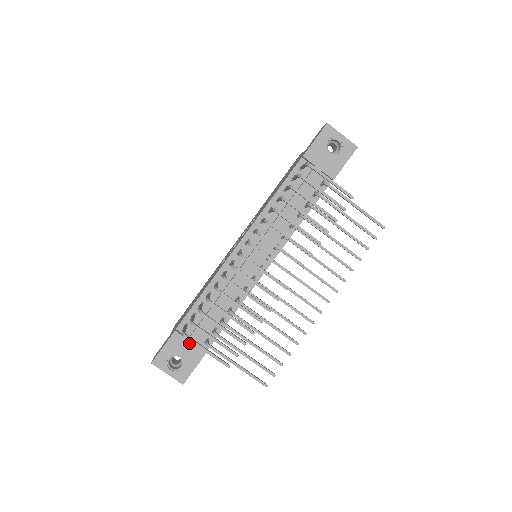
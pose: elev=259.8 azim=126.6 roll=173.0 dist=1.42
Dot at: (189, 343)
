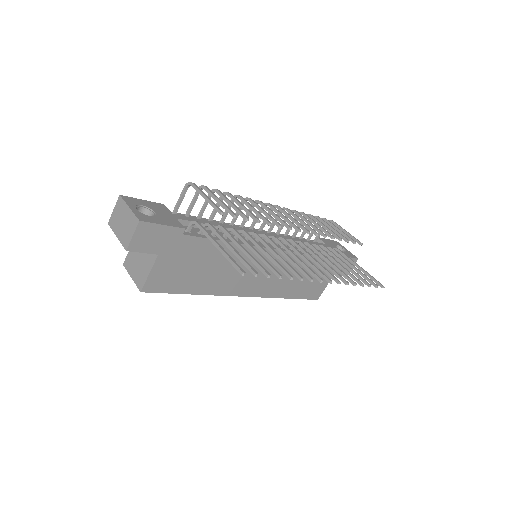
Dot at: (172, 215)
